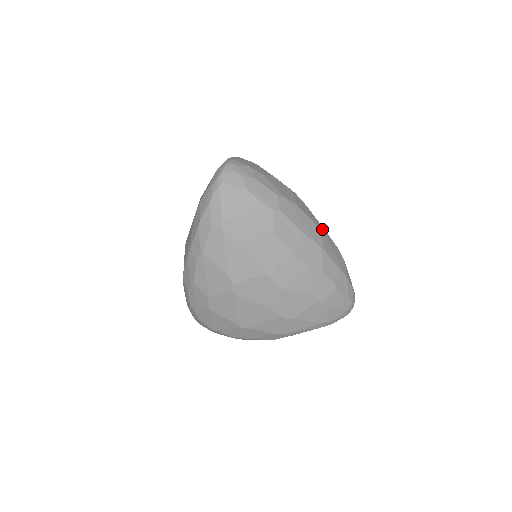
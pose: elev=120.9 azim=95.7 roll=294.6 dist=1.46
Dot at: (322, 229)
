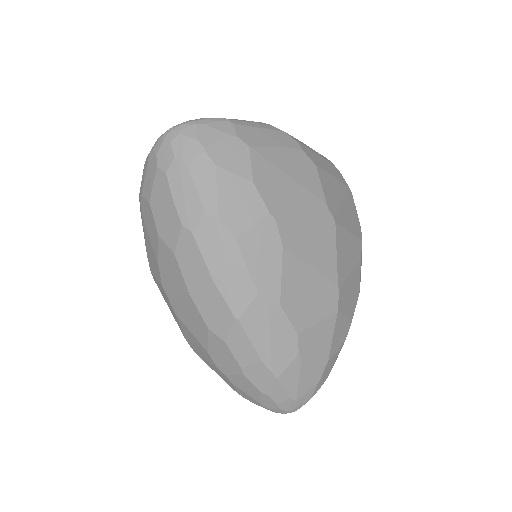
Dot at: (269, 295)
